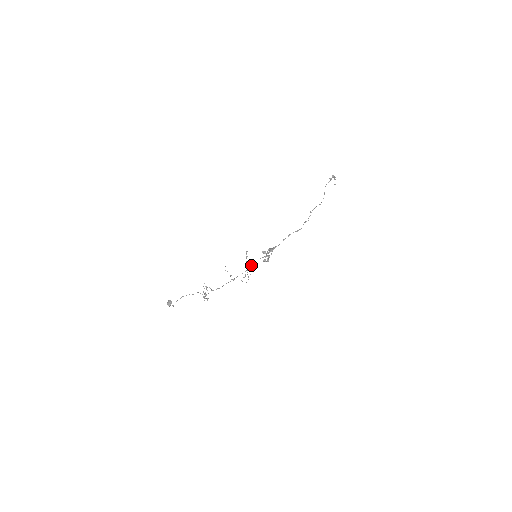
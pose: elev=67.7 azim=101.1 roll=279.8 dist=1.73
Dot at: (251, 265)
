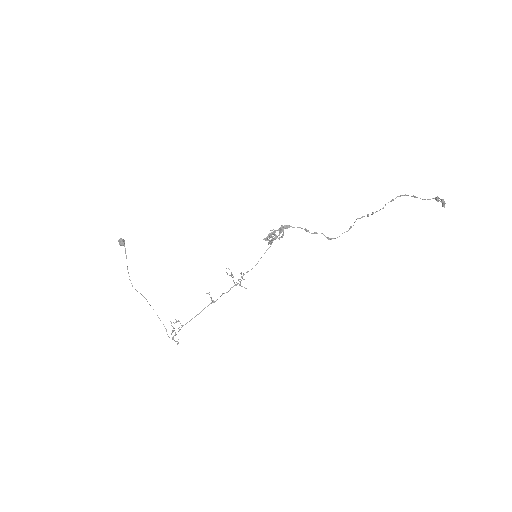
Dot at: occluded
